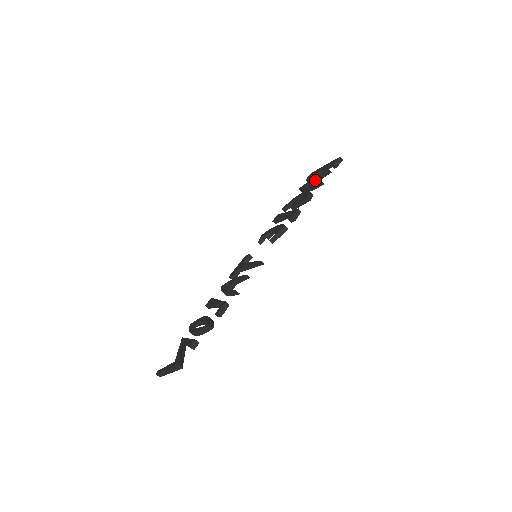
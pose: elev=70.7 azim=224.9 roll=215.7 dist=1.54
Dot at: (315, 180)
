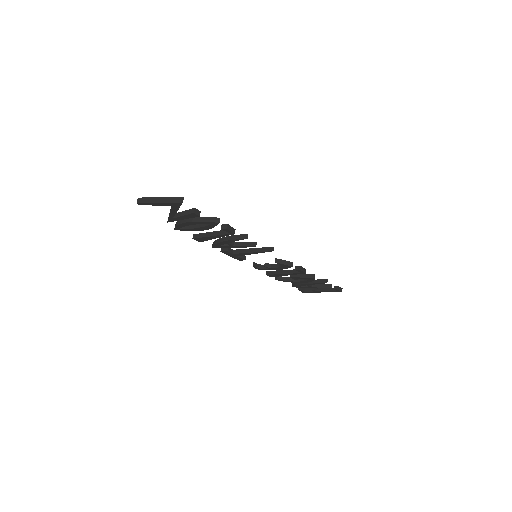
Dot at: (314, 285)
